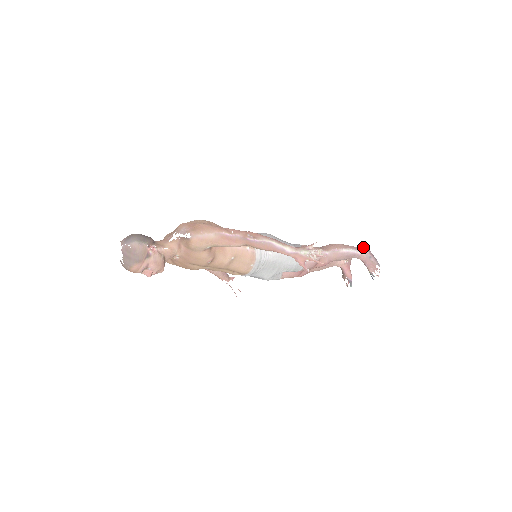
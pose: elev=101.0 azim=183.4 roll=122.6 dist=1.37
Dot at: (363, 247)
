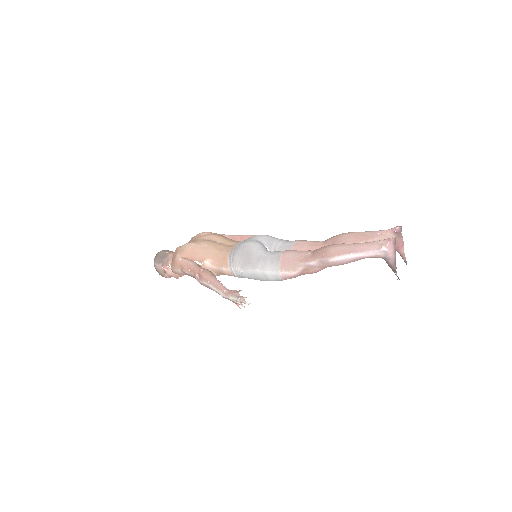
Dot at: (388, 240)
